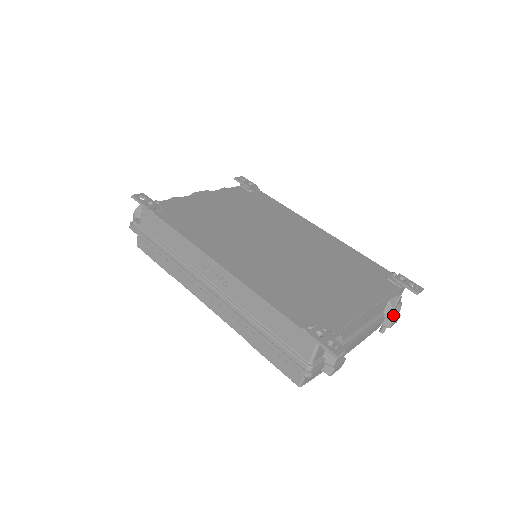
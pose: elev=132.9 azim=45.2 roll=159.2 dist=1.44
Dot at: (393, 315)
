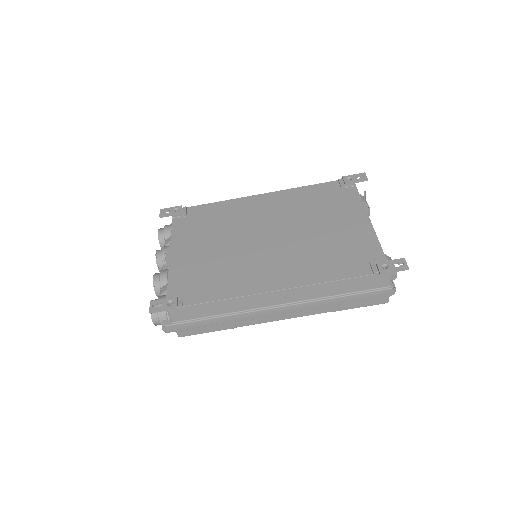
Dot at: (367, 206)
